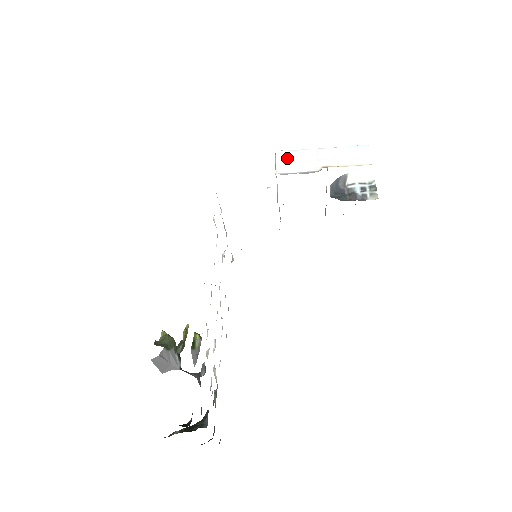
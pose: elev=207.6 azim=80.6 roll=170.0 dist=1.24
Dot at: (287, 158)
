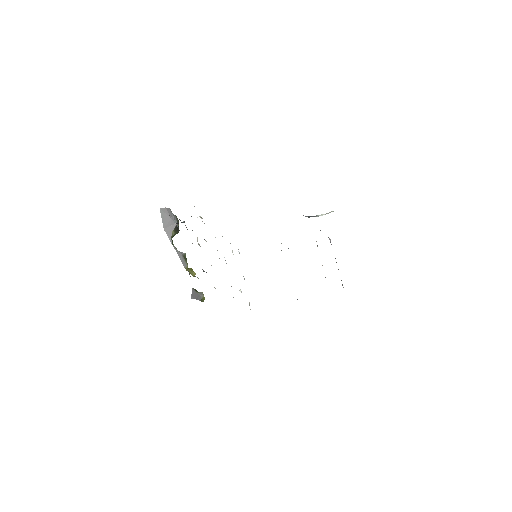
Dot at: occluded
